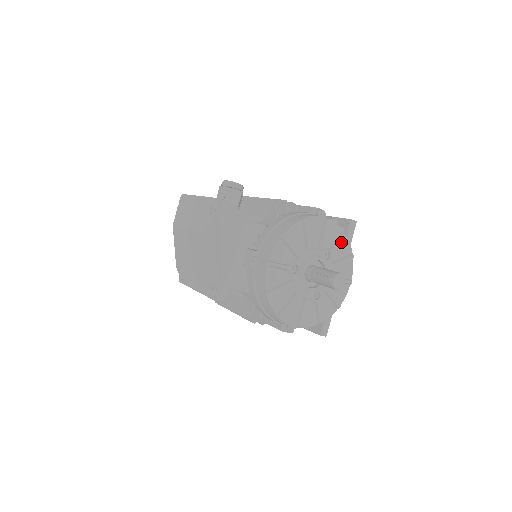
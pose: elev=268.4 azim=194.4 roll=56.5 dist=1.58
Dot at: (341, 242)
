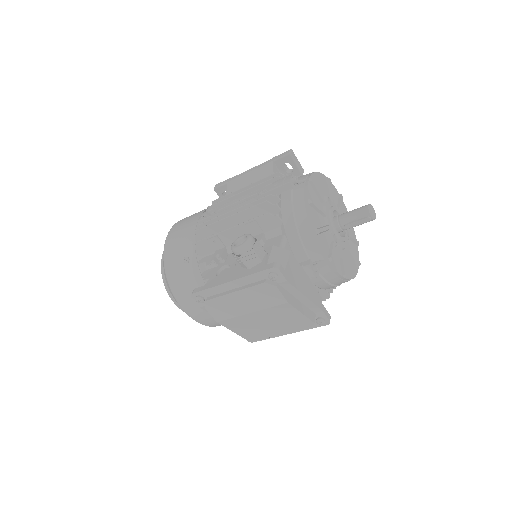
Dot at: occluded
